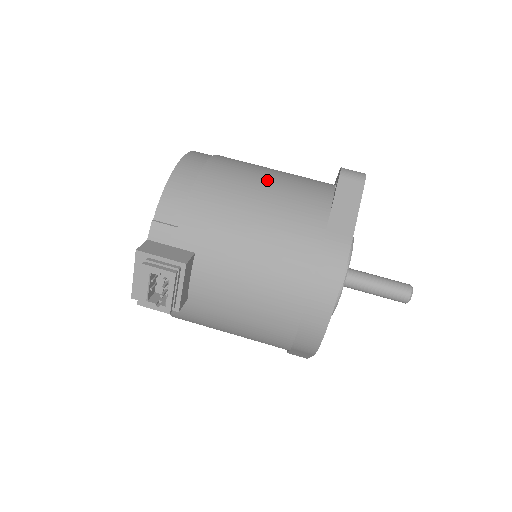
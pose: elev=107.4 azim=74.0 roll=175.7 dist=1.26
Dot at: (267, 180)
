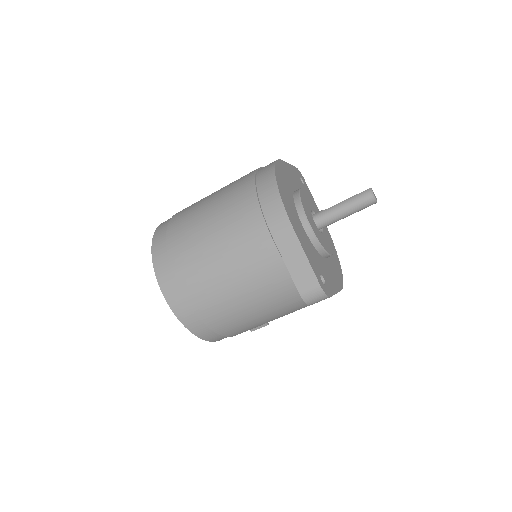
Dot at: (263, 317)
